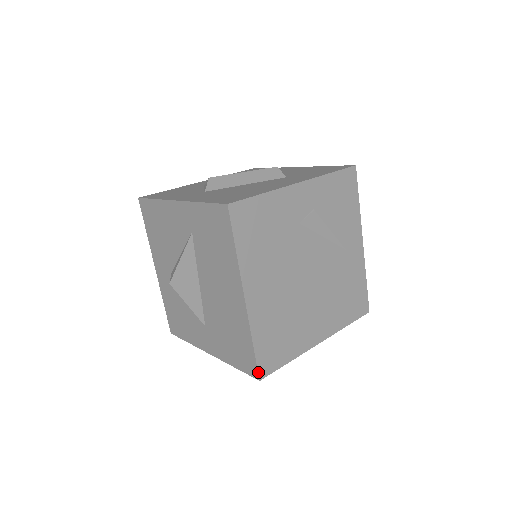
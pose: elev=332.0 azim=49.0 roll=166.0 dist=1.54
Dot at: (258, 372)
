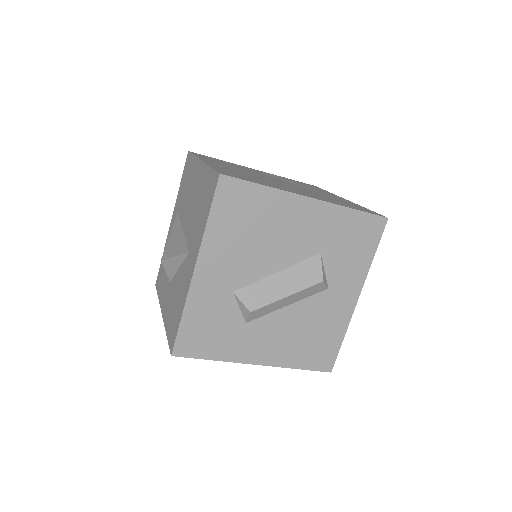
Dot at: (217, 172)
